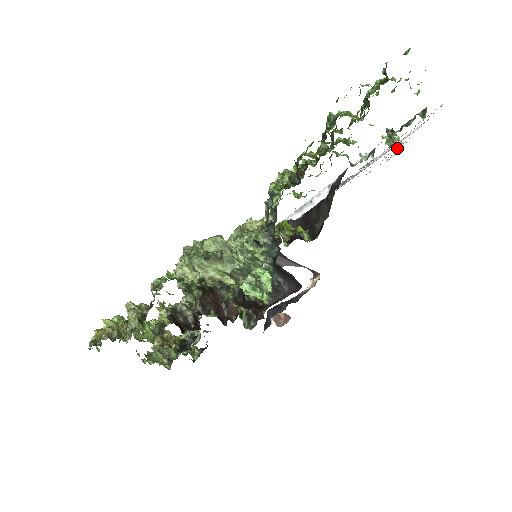
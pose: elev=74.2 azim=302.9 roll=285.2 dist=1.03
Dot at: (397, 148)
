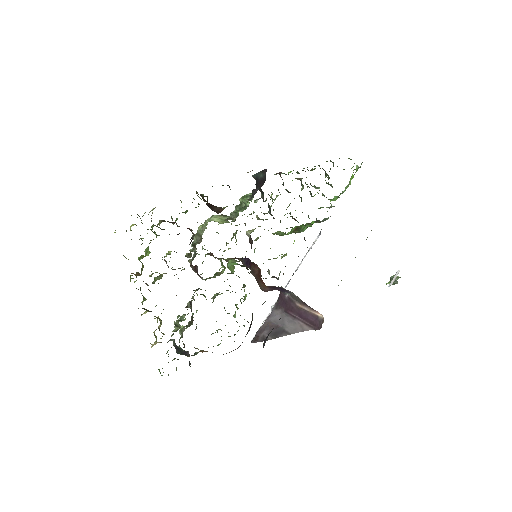
Dot at: (394, 276)
